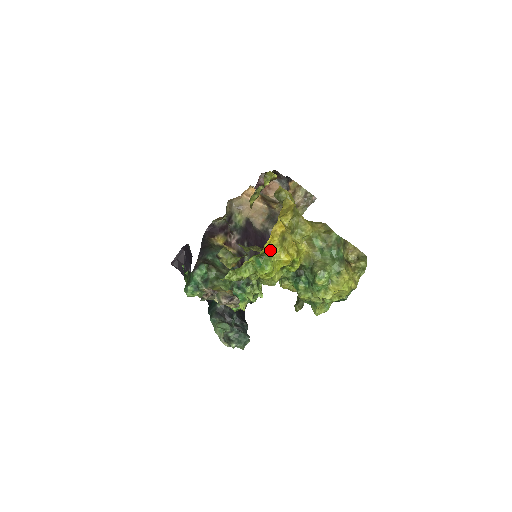
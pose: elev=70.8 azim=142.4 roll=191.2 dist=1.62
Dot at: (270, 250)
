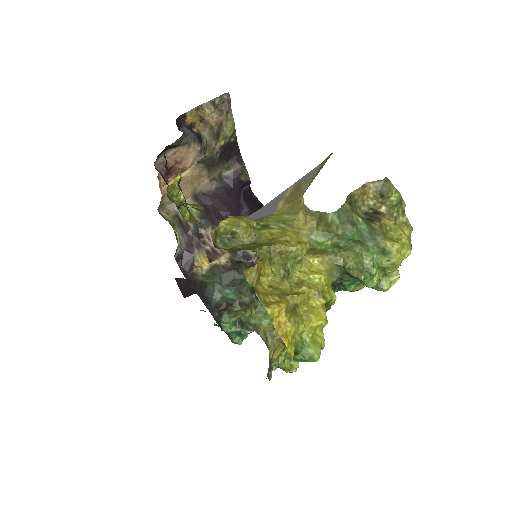
Dot at: (296, 340)
